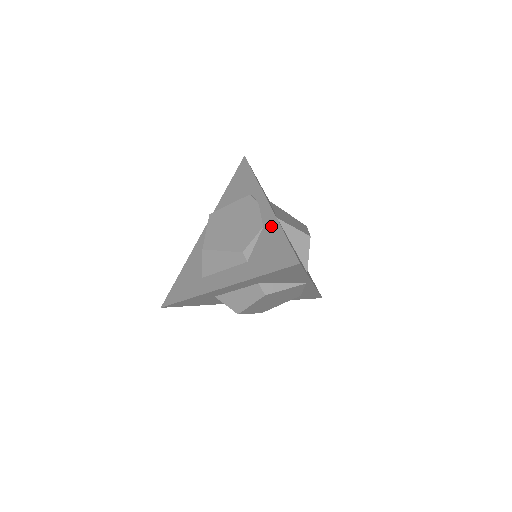
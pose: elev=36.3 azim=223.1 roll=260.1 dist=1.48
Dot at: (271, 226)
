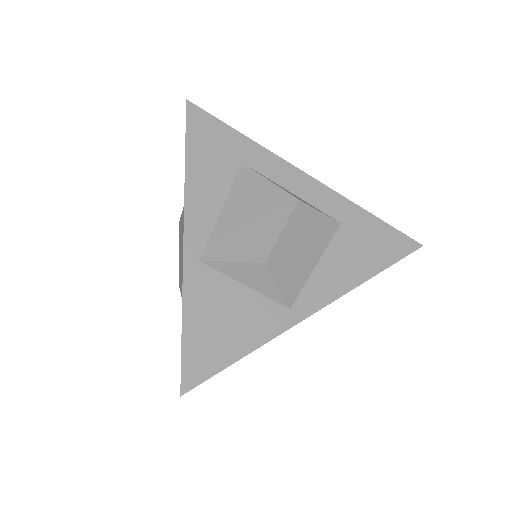
Dot at: occluded
